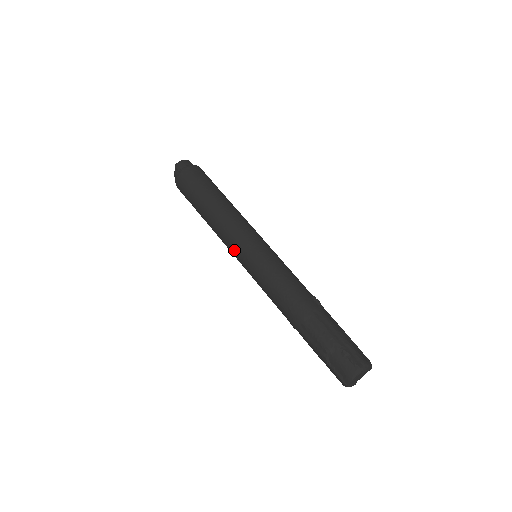
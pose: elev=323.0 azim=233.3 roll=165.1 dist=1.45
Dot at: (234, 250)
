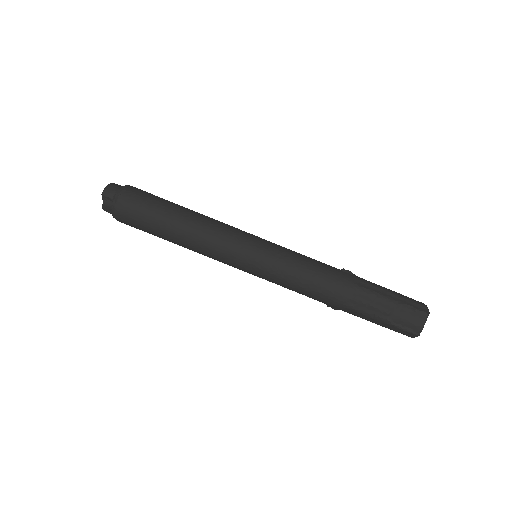
Dot at: (233, 259)
